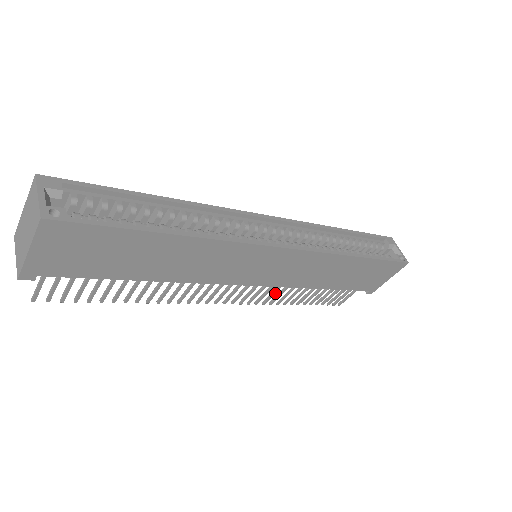
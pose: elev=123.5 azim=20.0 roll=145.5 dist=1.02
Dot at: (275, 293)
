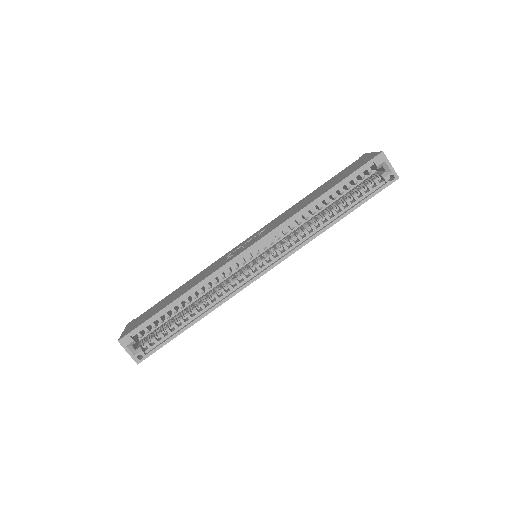
Dot at: occluded
